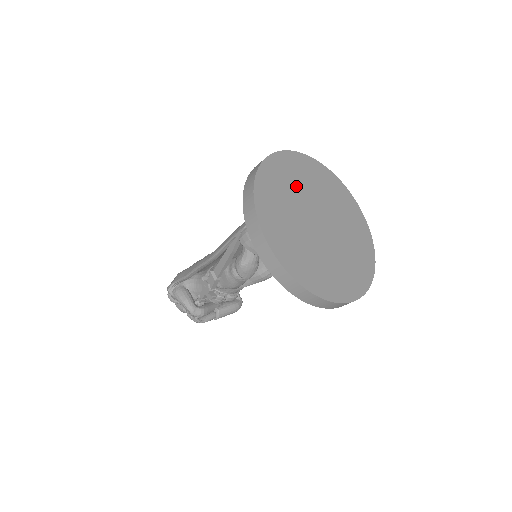
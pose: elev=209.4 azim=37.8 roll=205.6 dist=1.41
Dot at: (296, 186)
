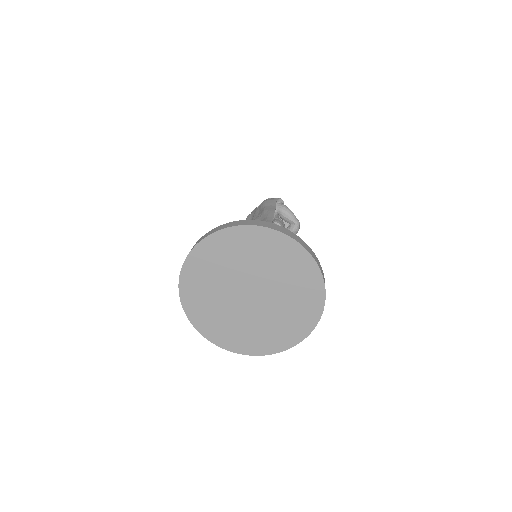
Dot at: (215, 279)
